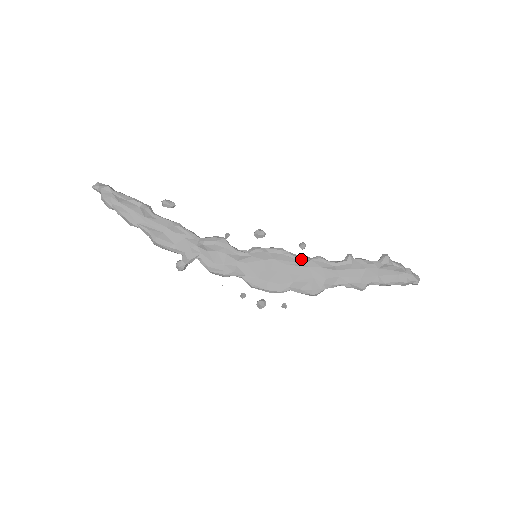
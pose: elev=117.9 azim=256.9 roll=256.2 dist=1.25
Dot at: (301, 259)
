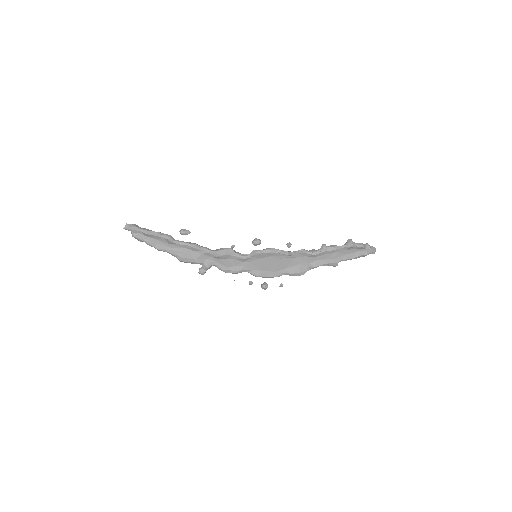
Dot at: (289, 254)
